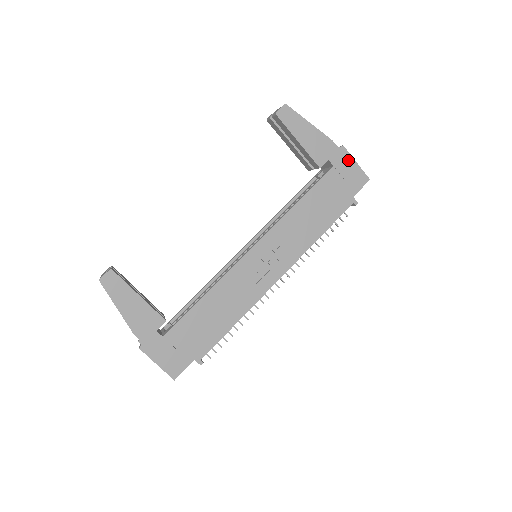
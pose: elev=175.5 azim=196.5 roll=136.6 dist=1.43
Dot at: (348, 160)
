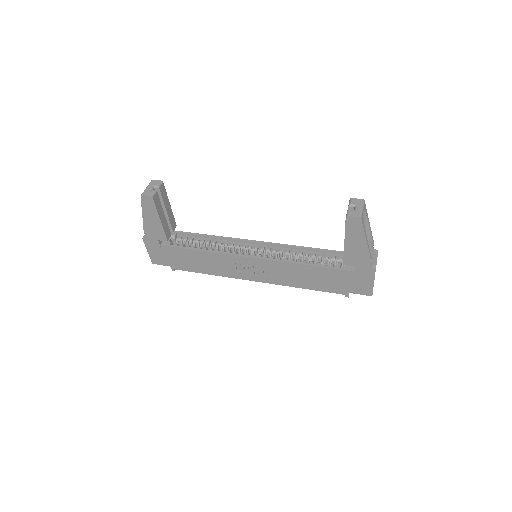
Dot at: (369, 277)
